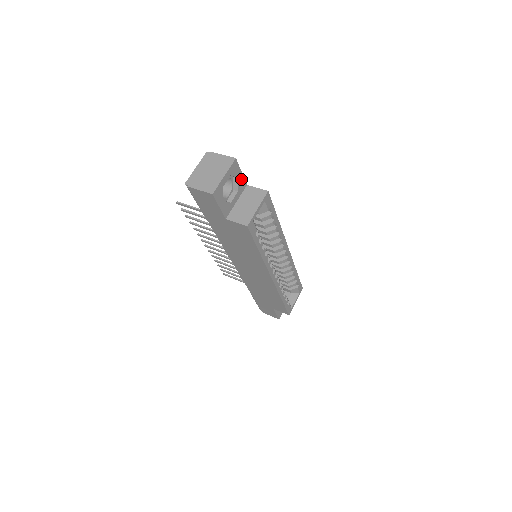
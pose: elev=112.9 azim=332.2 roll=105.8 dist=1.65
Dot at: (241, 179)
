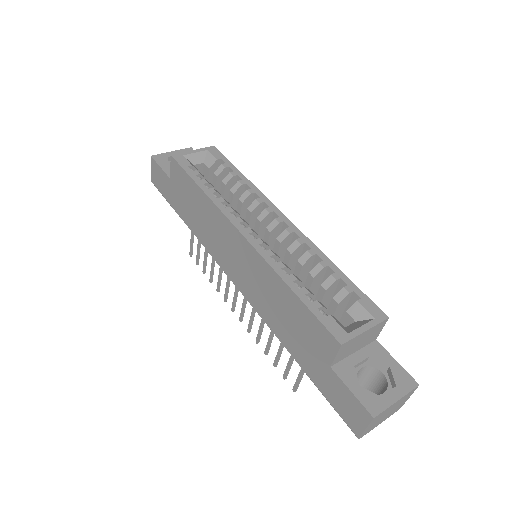
Dot at: occluded
